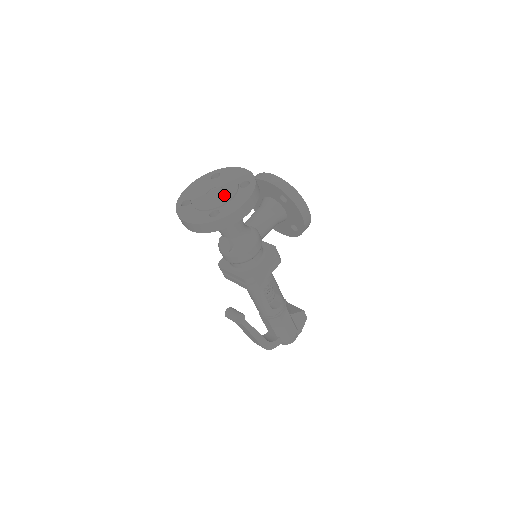
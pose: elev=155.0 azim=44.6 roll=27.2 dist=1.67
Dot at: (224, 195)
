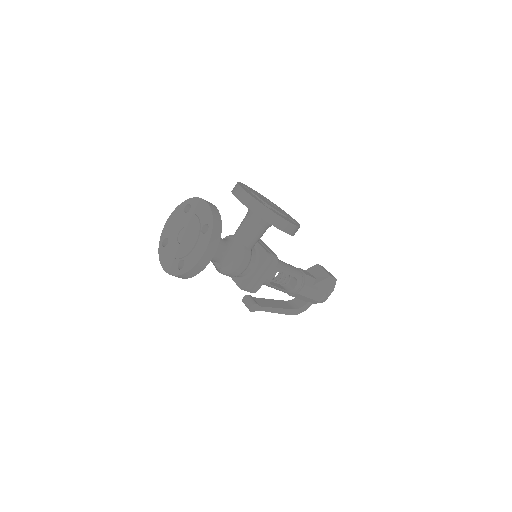
Dot at: (188, 242)
